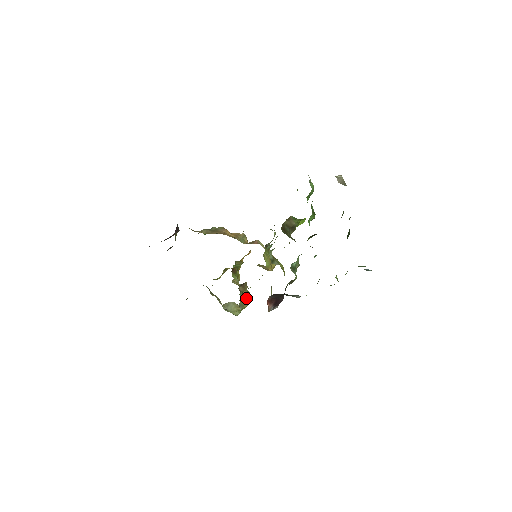
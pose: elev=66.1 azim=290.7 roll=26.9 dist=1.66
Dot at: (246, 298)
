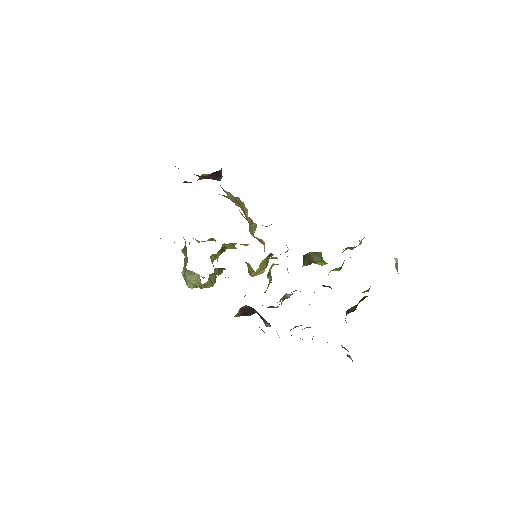
Dot at: (214, 283)
